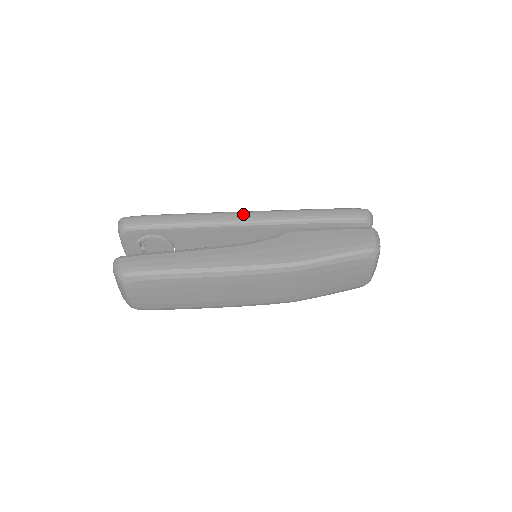
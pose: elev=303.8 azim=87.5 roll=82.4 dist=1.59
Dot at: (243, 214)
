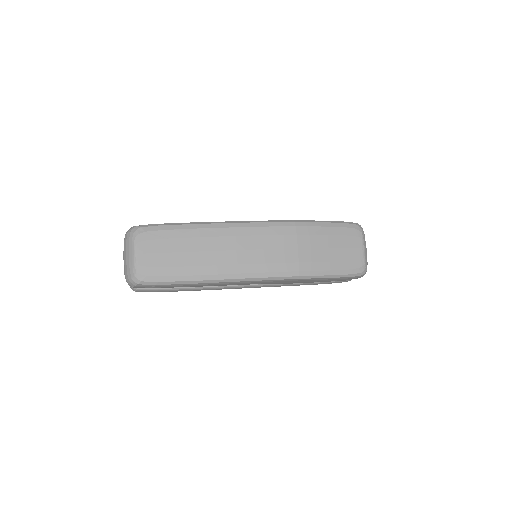
Dot at: occluded
